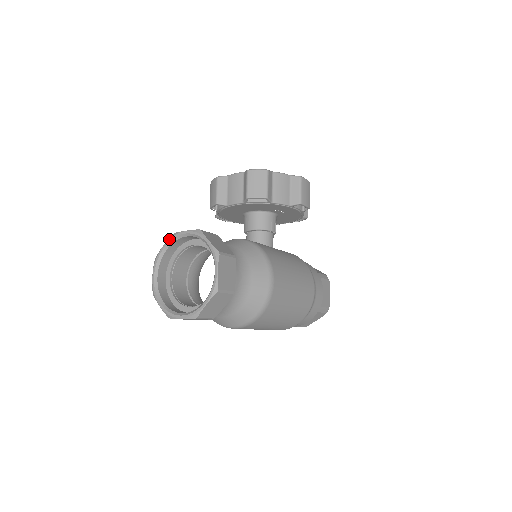
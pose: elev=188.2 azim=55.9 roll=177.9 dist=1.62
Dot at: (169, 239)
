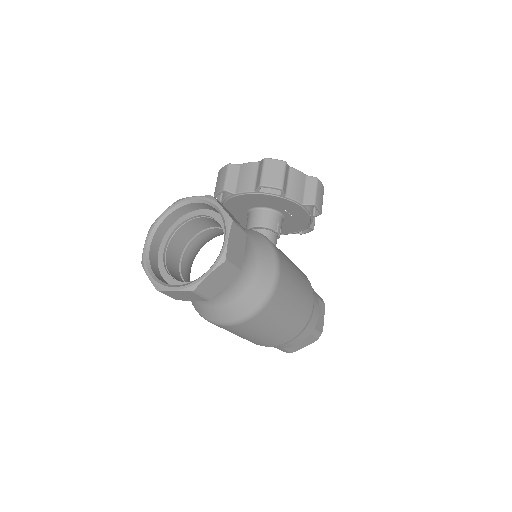
Dot at: (172, 204)
